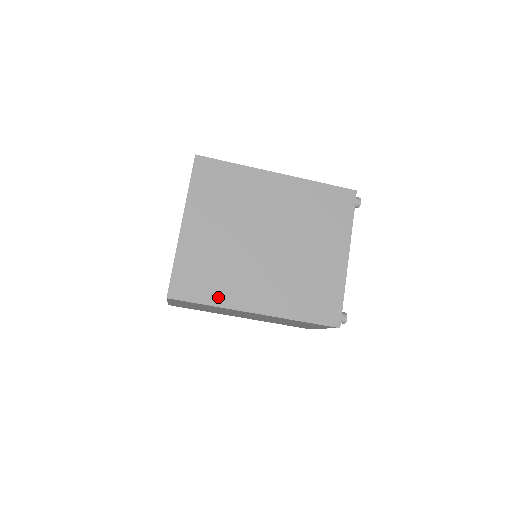
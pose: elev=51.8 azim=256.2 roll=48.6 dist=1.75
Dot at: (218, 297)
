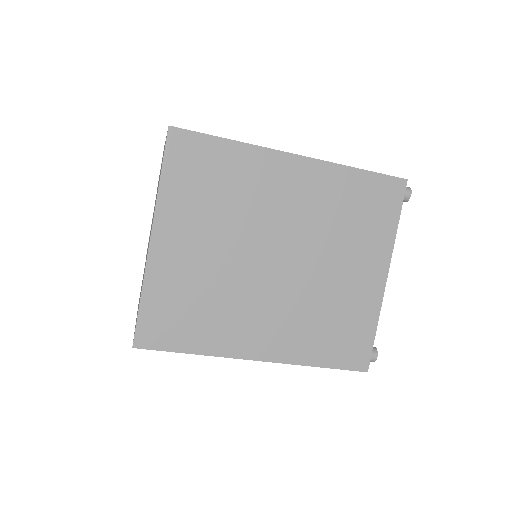
Dot at: (206, 342)
